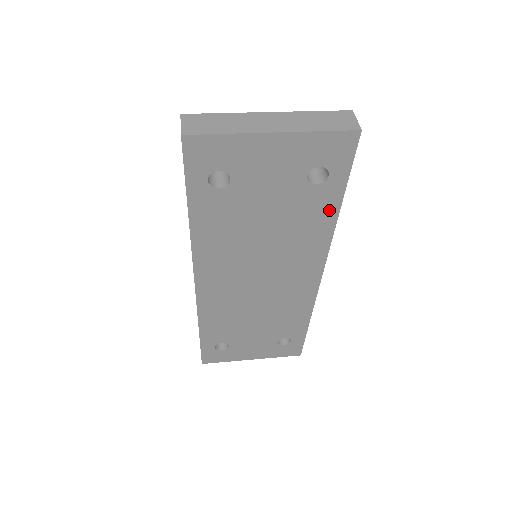
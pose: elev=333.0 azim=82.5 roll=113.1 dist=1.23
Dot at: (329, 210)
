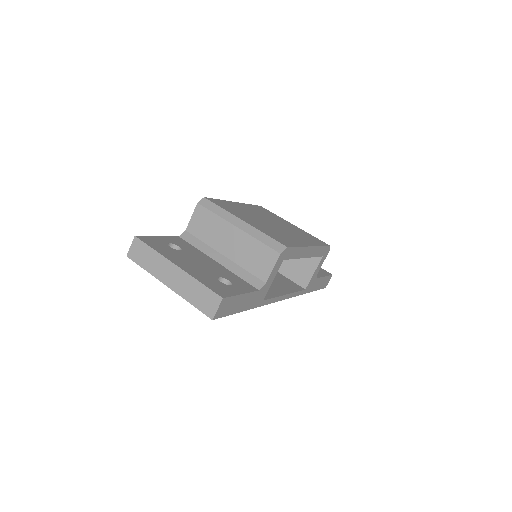
Dot at: occluded
